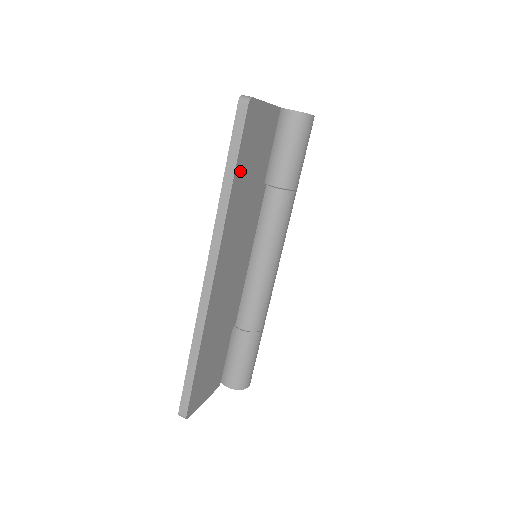
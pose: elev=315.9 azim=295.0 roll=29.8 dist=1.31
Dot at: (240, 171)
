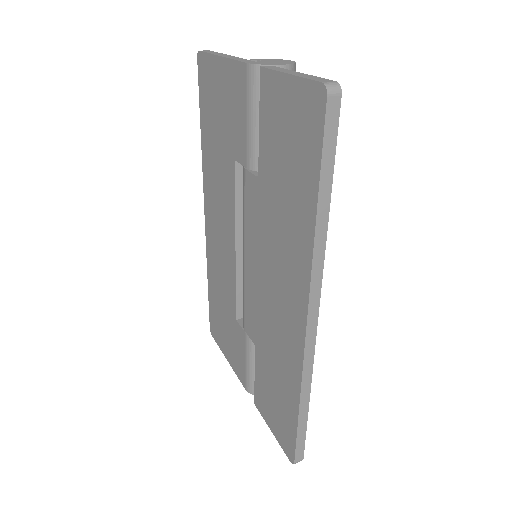
Dot at: occluded
